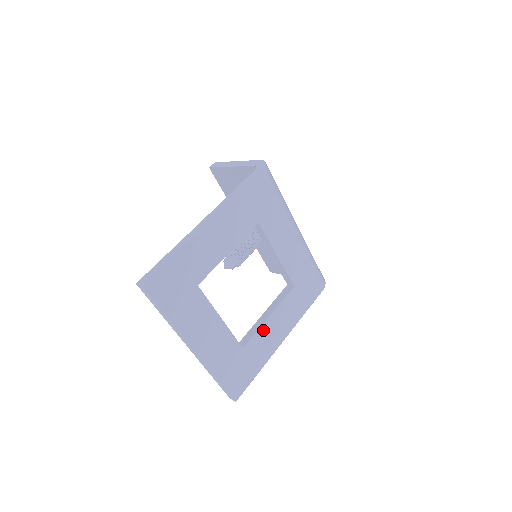
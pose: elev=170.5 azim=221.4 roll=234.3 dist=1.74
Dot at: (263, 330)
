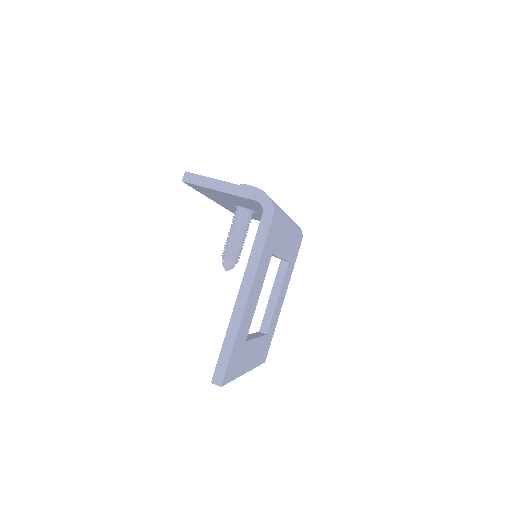
Dot at: (275, 310)
